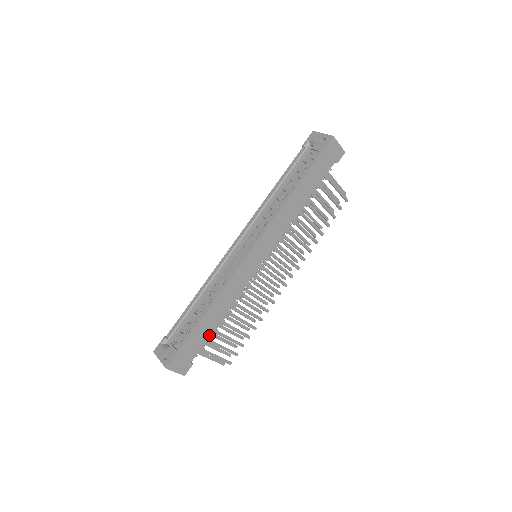
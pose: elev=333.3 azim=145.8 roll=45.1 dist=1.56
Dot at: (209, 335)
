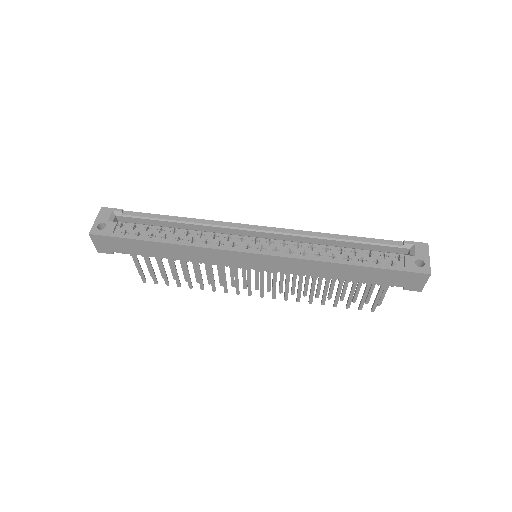
Dot at: (149, 255)
